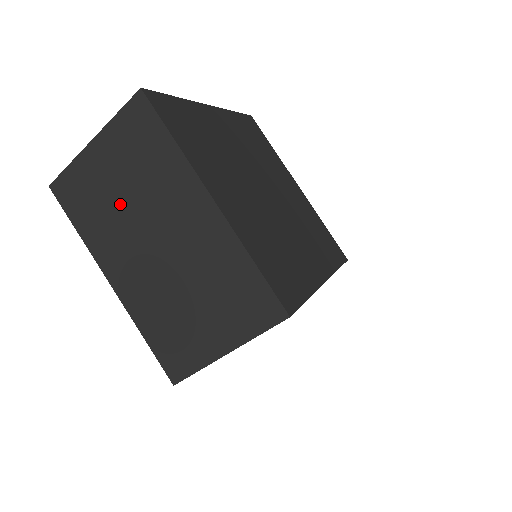
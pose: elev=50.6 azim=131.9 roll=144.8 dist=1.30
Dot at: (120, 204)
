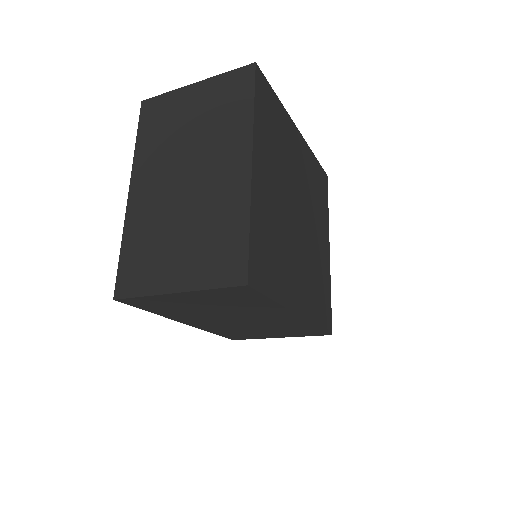
Dot at: (181, 135)
